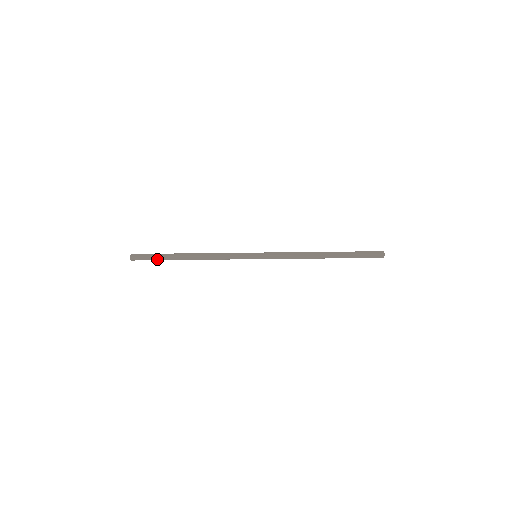
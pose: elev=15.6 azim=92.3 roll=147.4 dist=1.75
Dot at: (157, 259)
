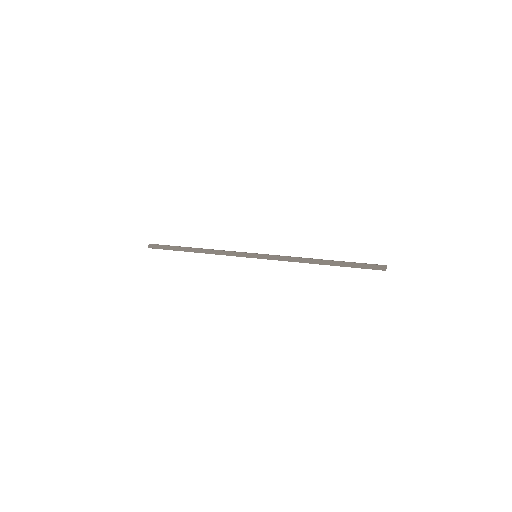
Dot at: occluded
